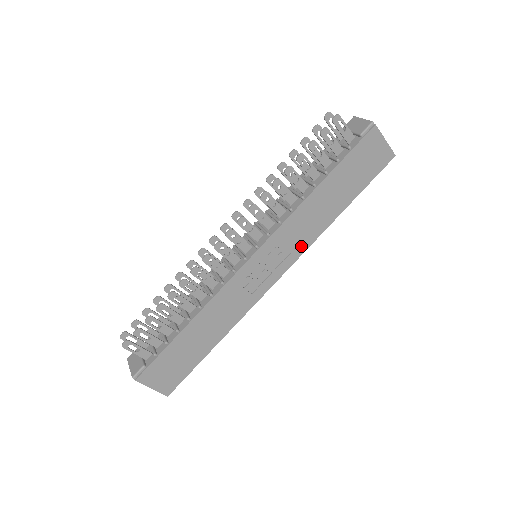
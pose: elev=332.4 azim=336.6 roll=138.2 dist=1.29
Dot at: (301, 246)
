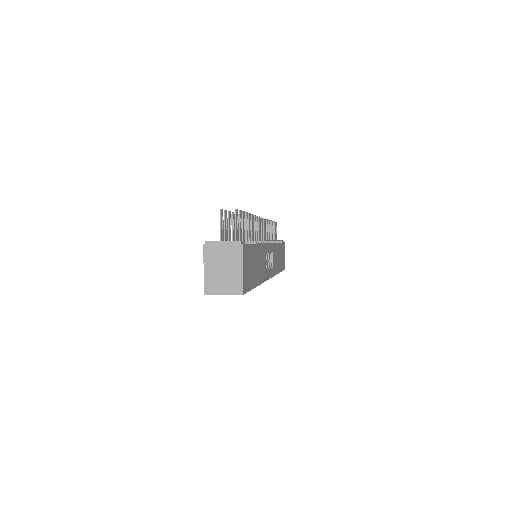
Dot at: (274, 270)
